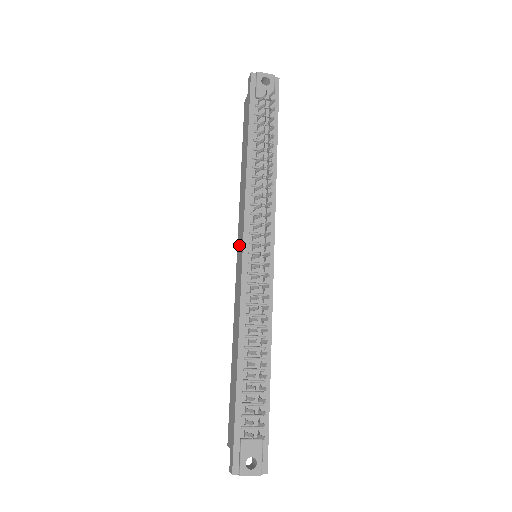
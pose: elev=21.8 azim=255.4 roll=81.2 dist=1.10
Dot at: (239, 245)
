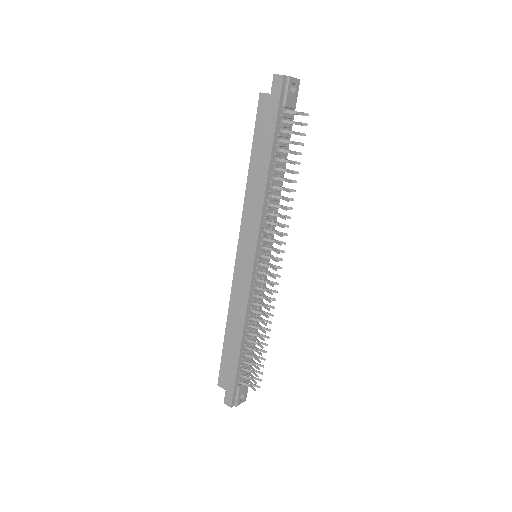
Dot at: (245, 247)
